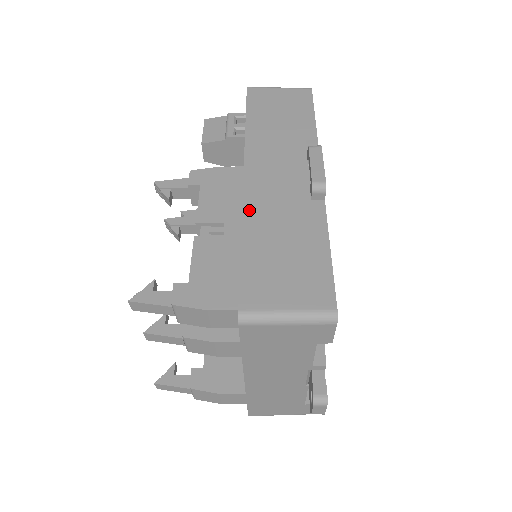
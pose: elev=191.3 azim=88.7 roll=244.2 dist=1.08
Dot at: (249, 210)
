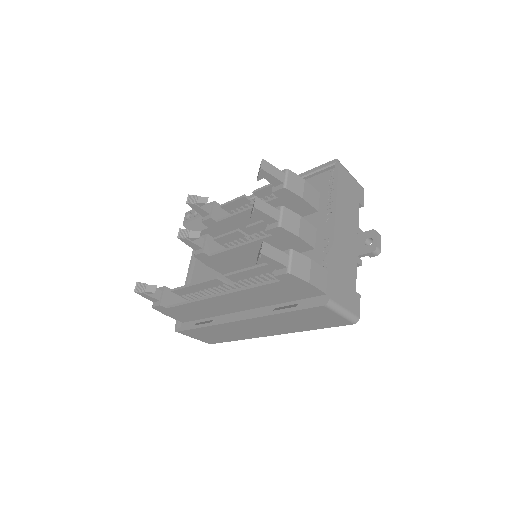
Dot at: occluded
